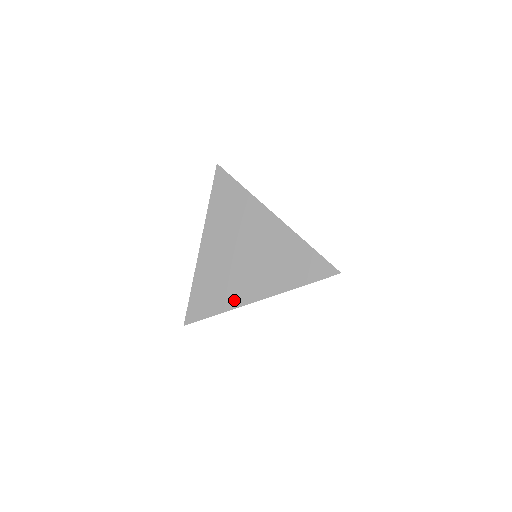
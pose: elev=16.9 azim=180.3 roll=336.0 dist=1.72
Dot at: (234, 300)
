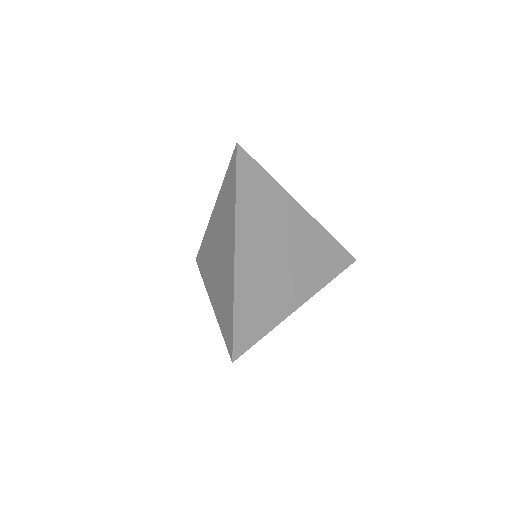
Dot at: (282, 311)
